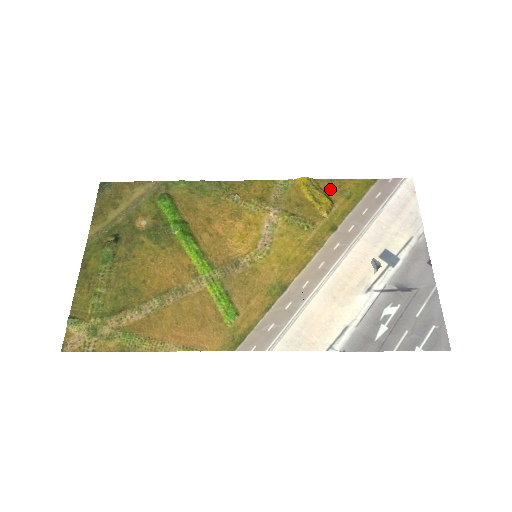
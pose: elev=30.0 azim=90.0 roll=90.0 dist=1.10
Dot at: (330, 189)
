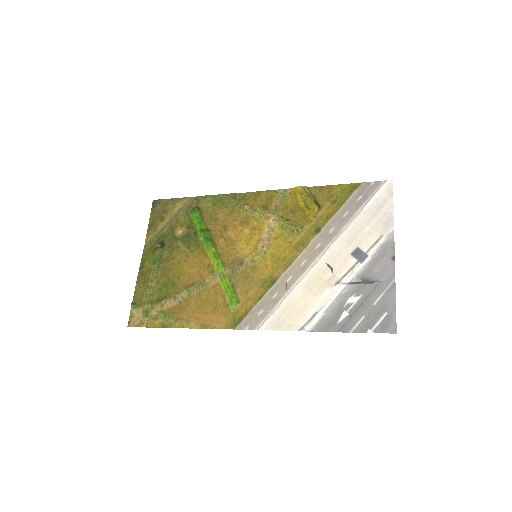
Dot at: (320, 195)
